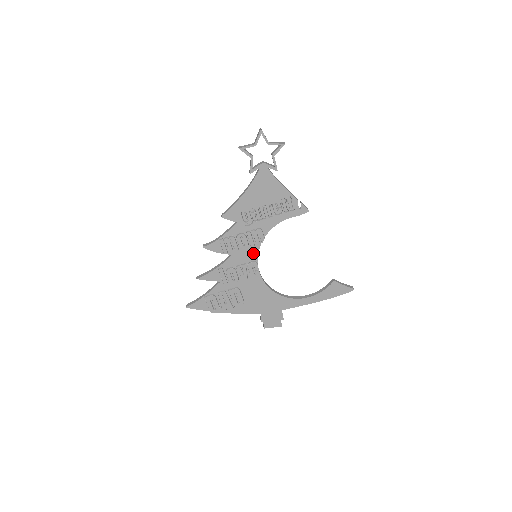
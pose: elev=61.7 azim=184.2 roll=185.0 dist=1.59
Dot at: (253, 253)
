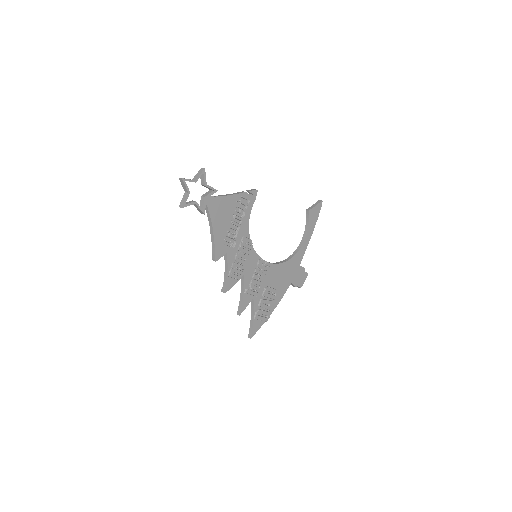
Dot at: (253, 257)
